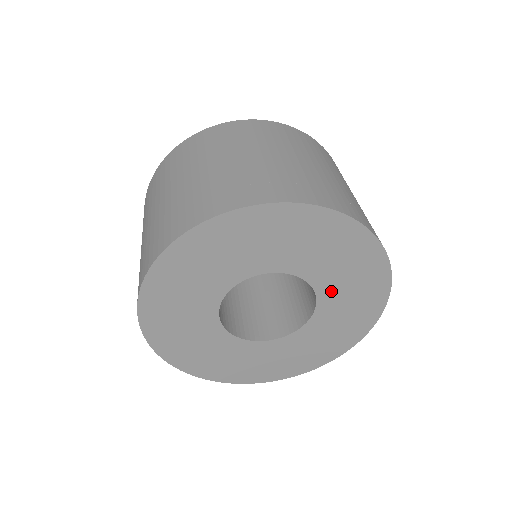
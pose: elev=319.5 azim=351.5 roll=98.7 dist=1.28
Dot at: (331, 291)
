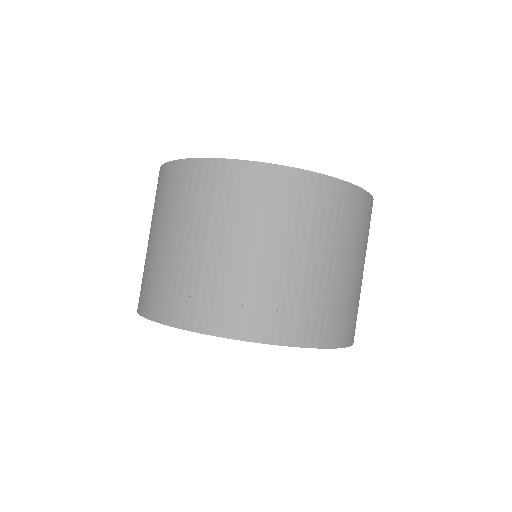
Dot at: occluded
